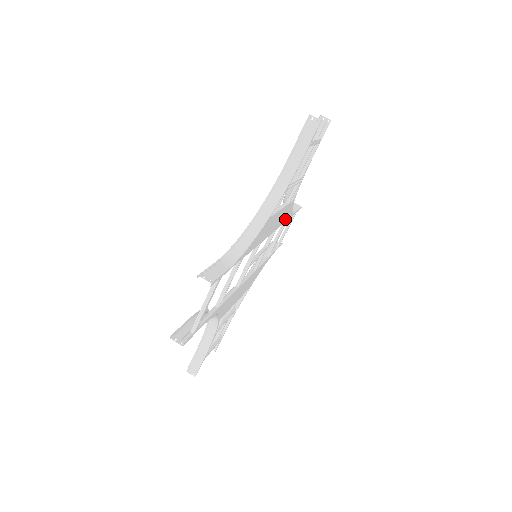
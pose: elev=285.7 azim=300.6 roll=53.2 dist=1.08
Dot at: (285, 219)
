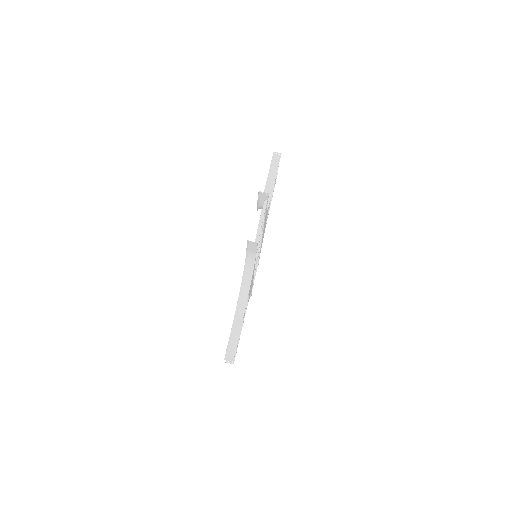
Dot at: occluded
